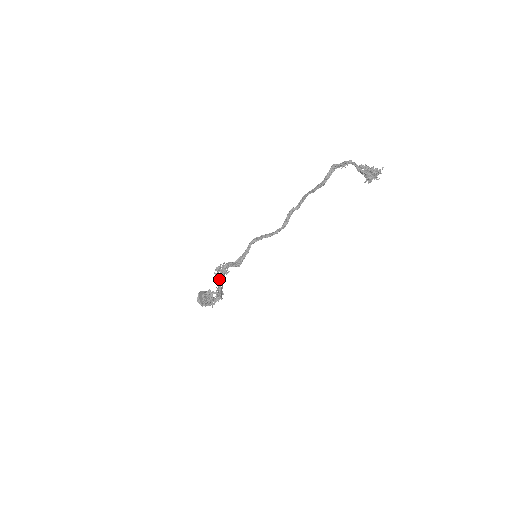
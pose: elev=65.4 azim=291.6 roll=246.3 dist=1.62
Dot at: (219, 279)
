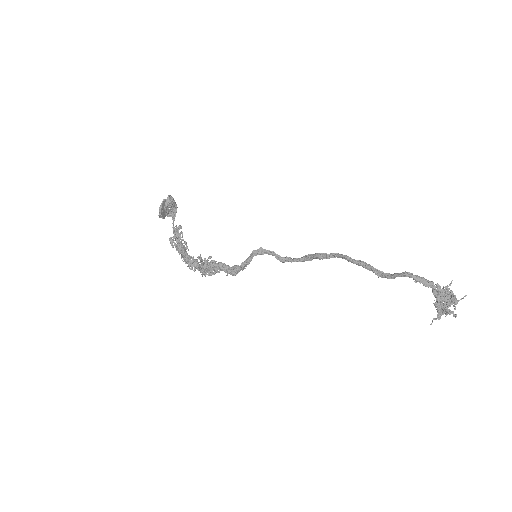
Dot at: (206, 274)
